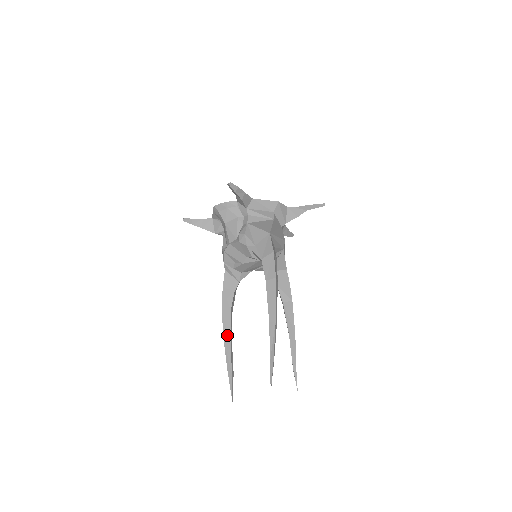
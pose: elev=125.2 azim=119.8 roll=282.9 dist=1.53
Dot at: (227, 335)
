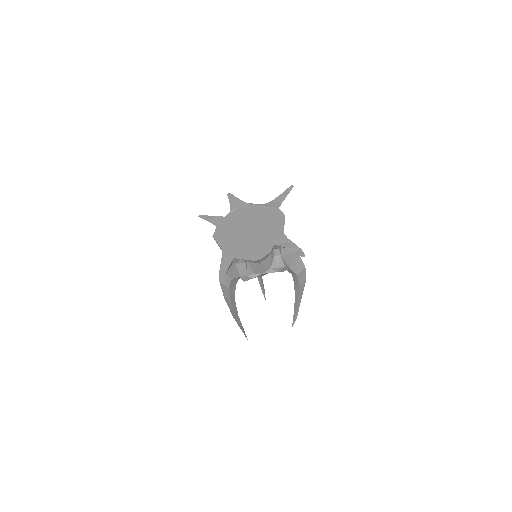
Dot at: (236, 313)
